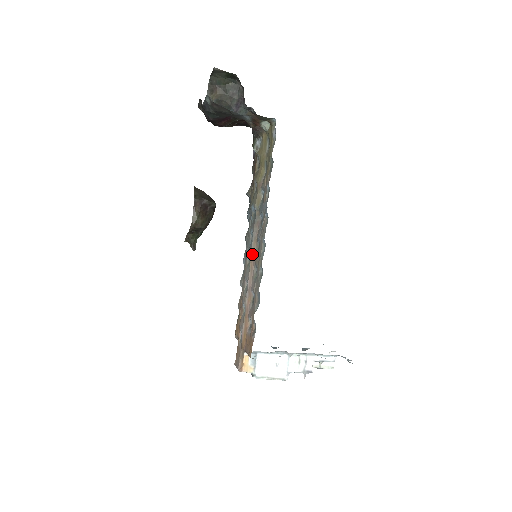
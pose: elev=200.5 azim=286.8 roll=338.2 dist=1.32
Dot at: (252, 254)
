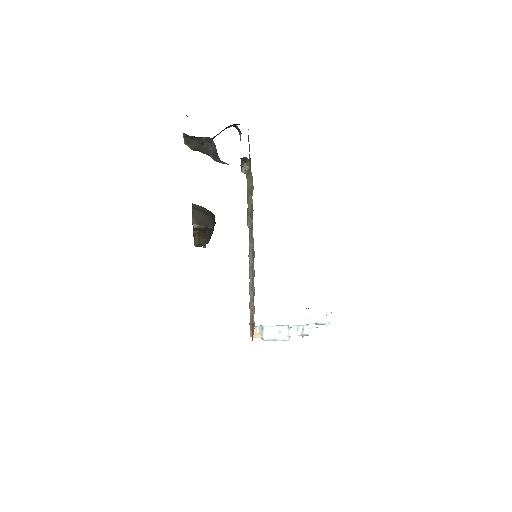
Dot at: (250, 262)
